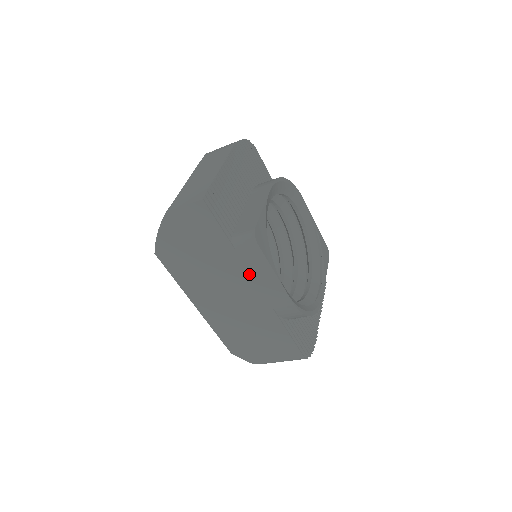
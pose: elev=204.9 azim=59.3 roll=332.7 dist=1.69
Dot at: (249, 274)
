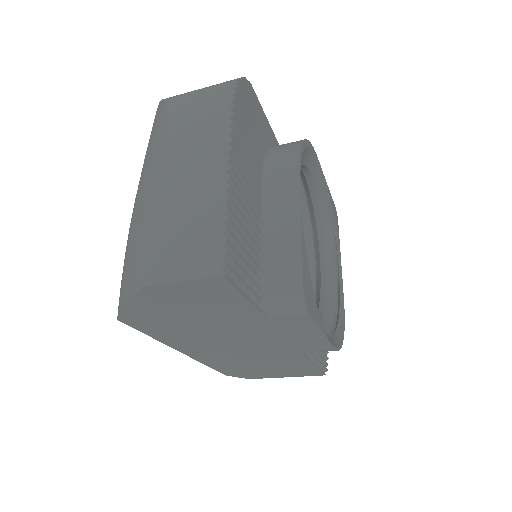
Dot at: (280, 333)
